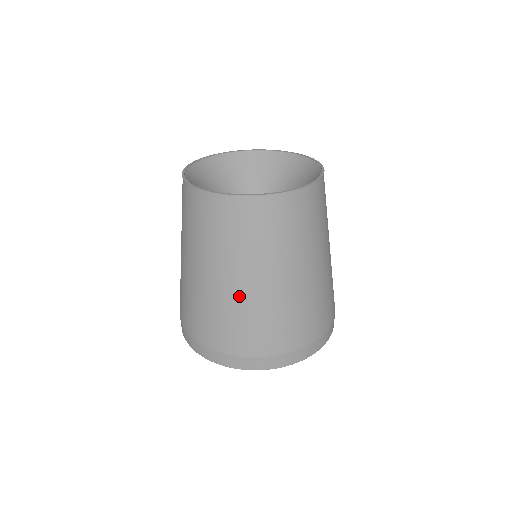
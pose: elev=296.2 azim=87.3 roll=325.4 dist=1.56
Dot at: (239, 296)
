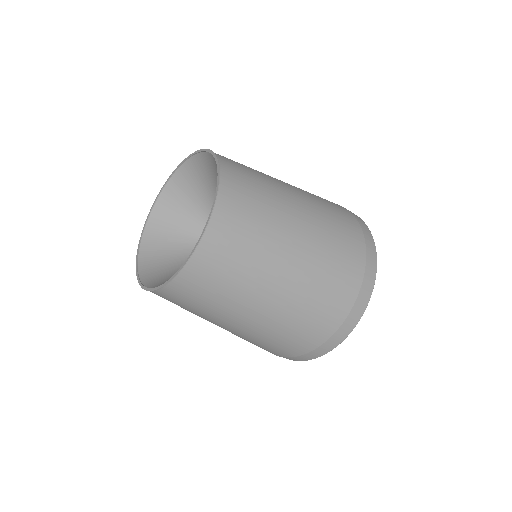
Dot at: (280, 307)
